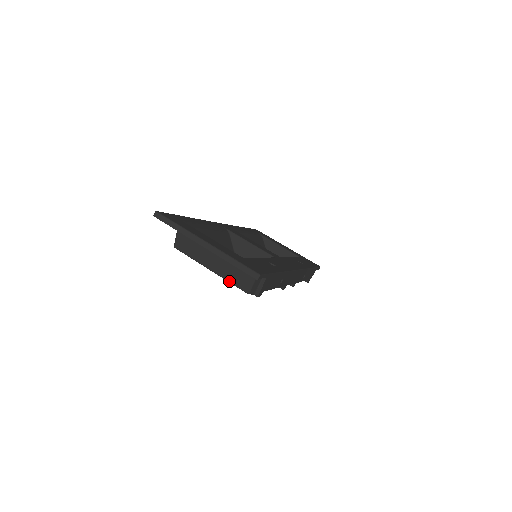
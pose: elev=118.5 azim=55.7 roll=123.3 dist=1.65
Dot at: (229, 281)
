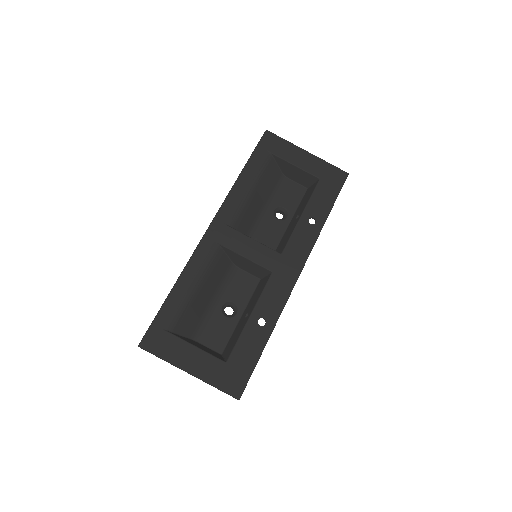
Dot at: occluded
